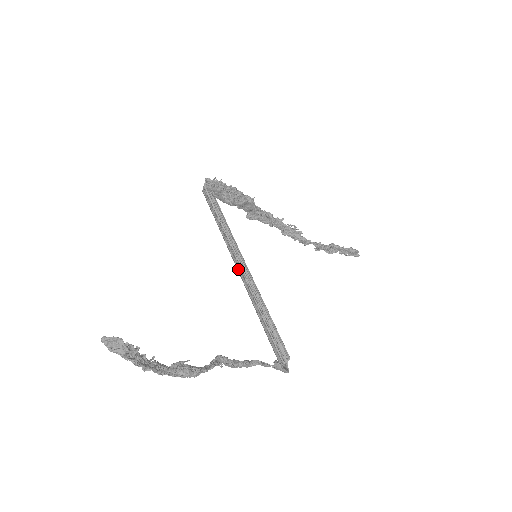
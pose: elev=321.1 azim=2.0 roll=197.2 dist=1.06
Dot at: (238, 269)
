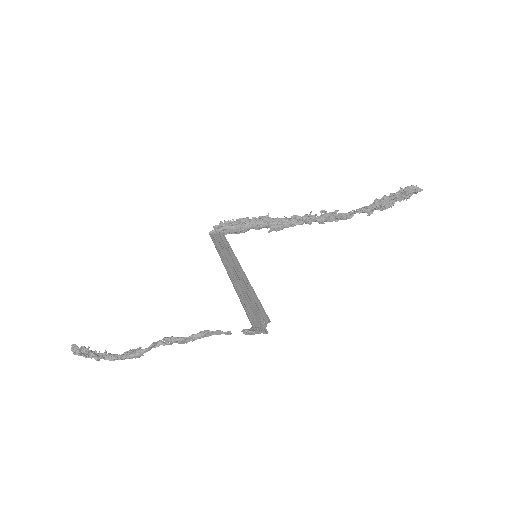
Dot at: occluded
